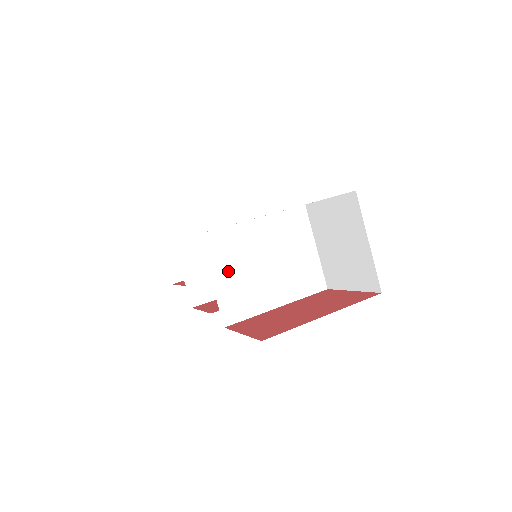
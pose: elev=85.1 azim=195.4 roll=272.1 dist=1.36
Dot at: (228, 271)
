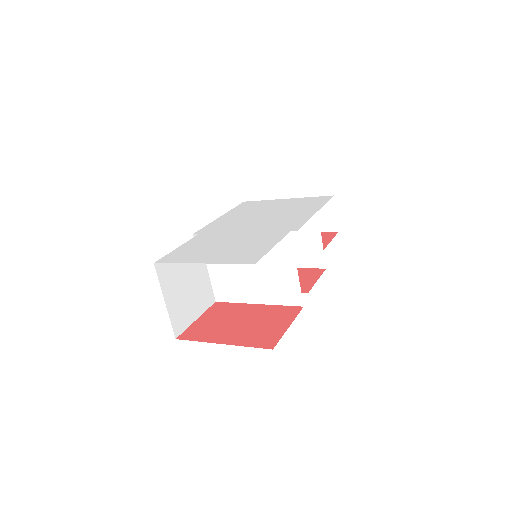
Dot at: (220, 266)
